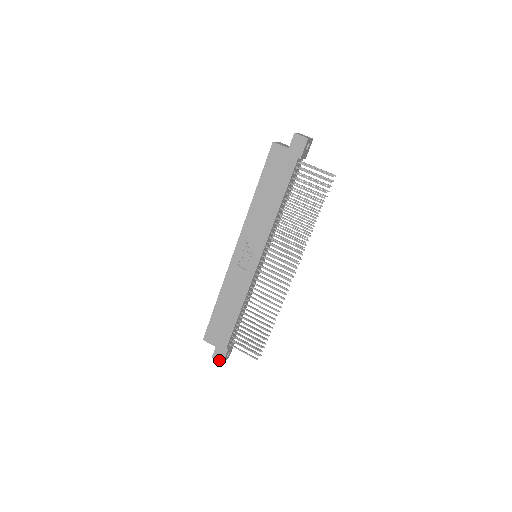
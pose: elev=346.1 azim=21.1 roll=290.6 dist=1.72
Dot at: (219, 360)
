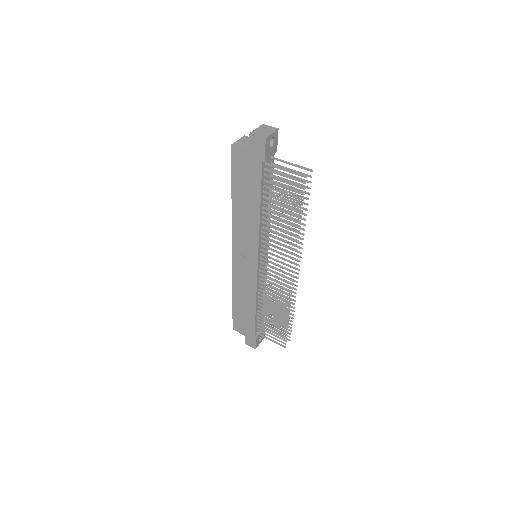
Dot at: (252, 346)
